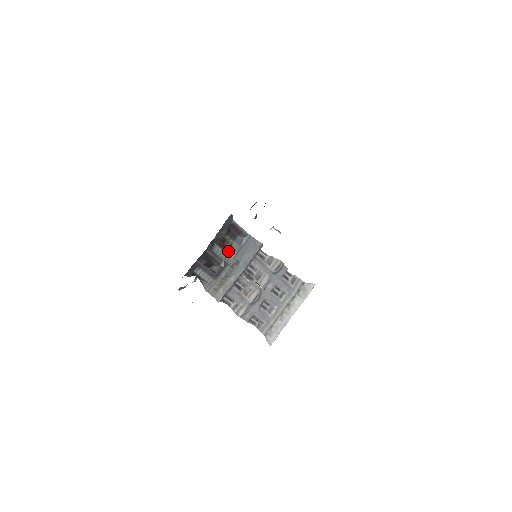
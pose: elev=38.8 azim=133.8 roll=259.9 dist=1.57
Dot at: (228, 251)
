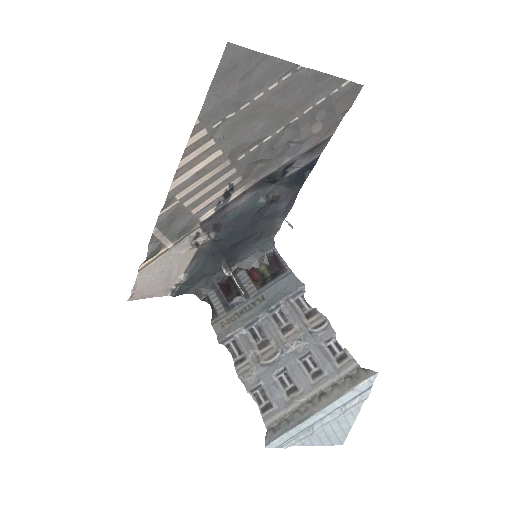
Dot at: (258, 284)
